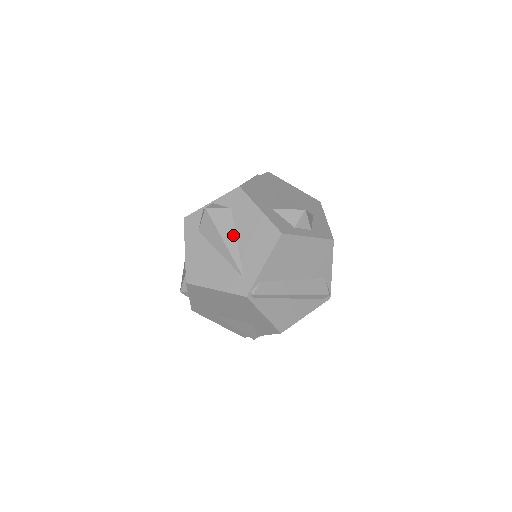
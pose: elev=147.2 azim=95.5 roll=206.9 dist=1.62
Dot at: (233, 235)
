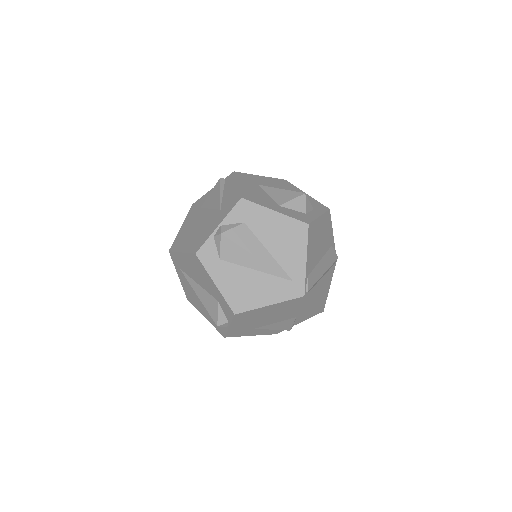
Dot at: (261, 247)
